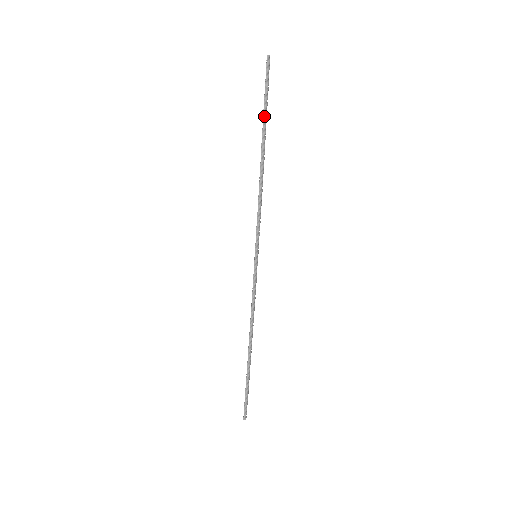
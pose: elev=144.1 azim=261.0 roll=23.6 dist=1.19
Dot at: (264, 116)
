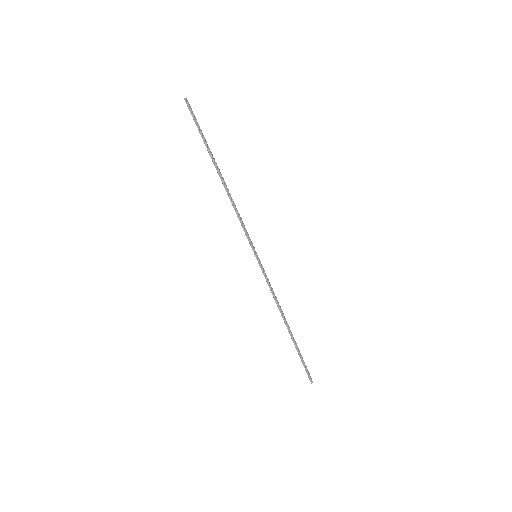
Dot at: (207, 147)
